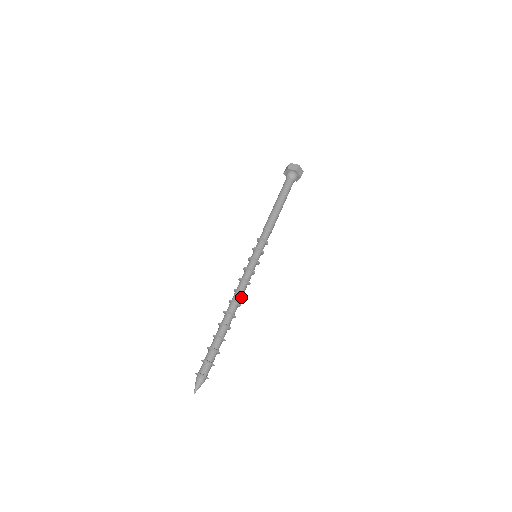
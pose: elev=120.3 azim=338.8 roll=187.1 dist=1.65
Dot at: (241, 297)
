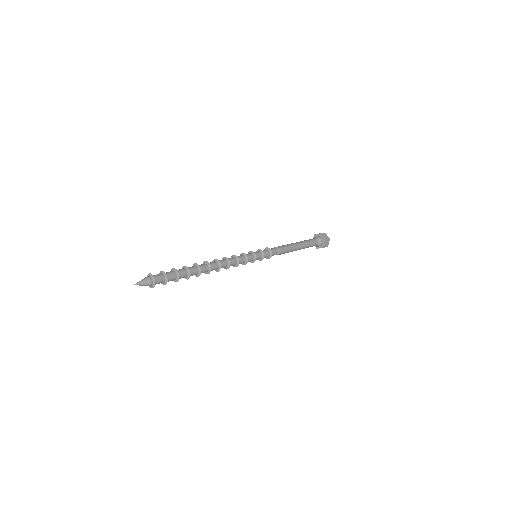
Dot at: (224, 266)
